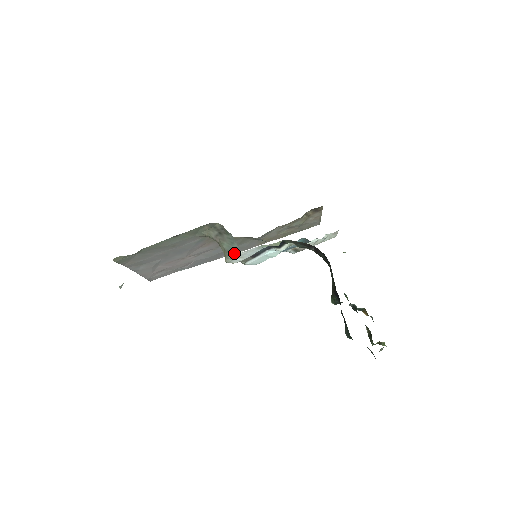
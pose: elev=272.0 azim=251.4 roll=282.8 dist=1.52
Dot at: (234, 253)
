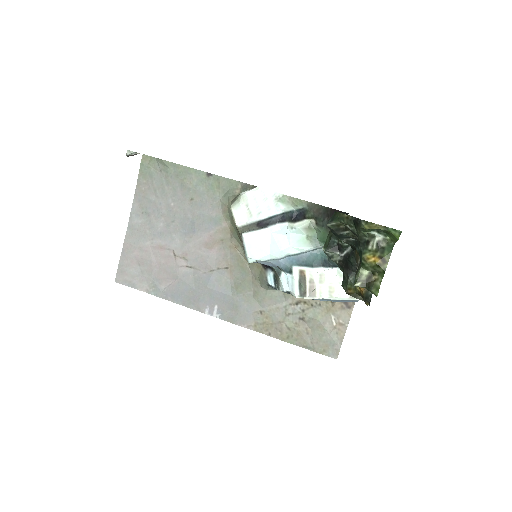
Dot at: (249, 190)
